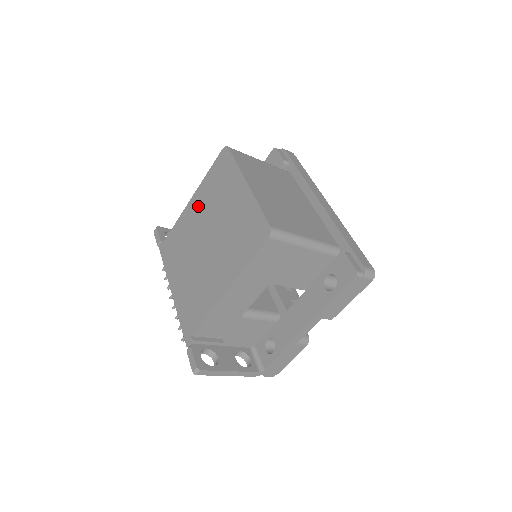
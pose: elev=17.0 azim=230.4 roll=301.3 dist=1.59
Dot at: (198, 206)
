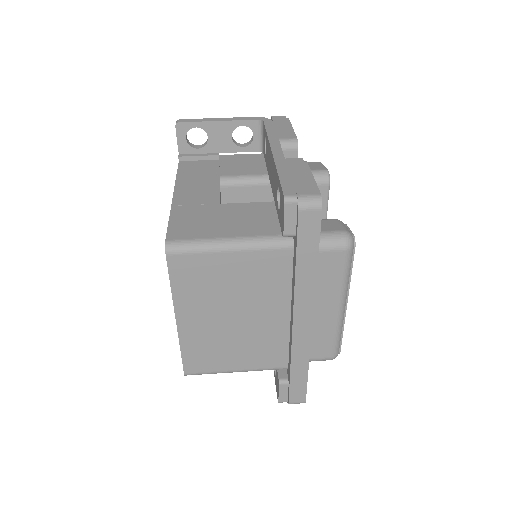
Dot at: occluded
